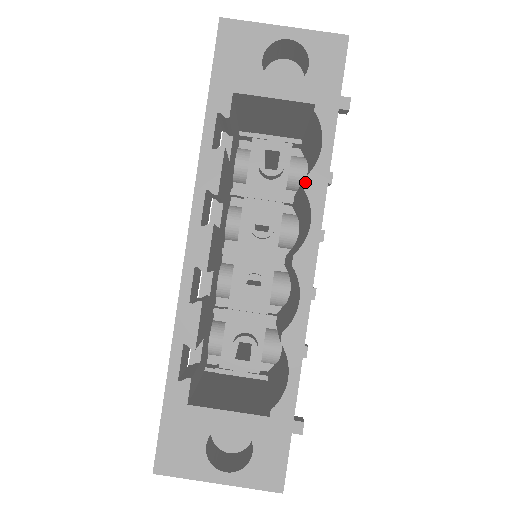
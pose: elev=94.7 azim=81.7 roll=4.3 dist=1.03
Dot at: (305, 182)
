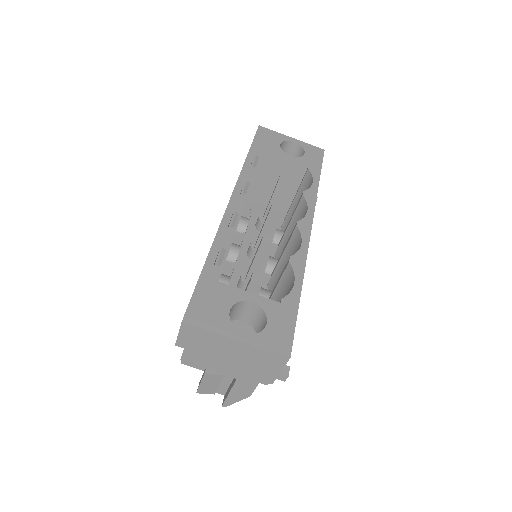
Dot at: (304, 193)
